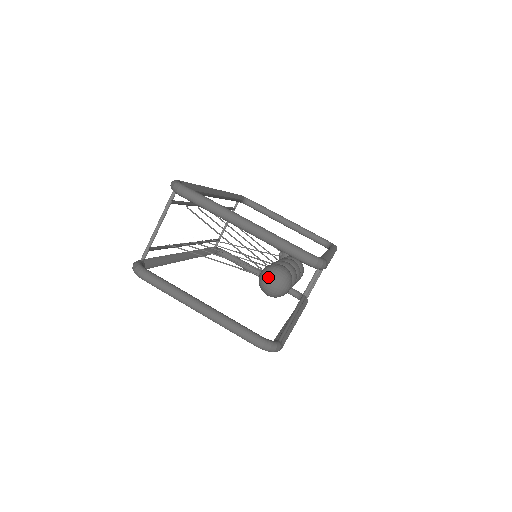
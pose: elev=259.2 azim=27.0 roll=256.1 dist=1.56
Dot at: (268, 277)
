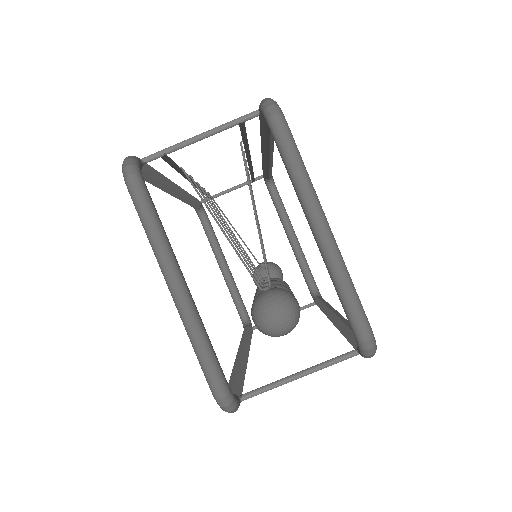
Dot at: (276, 304)
